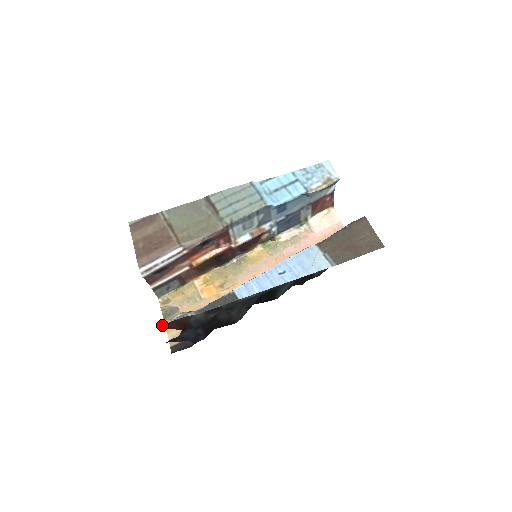
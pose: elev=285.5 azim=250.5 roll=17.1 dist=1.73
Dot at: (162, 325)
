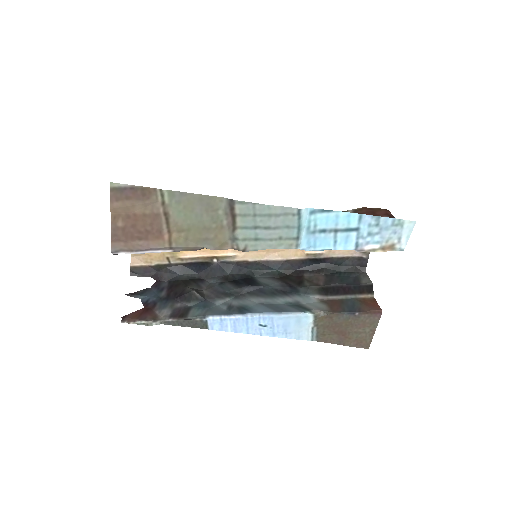
Dot at: (124, 320)
